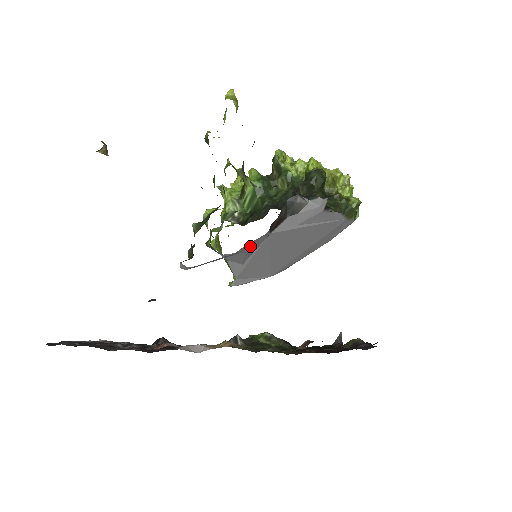
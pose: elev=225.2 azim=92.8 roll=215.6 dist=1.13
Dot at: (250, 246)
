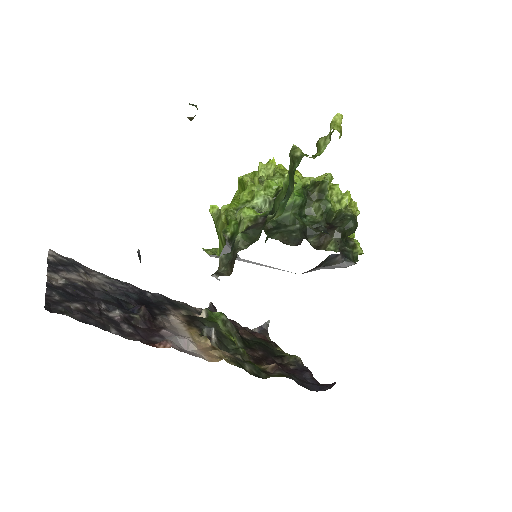
Dot at: occluded
